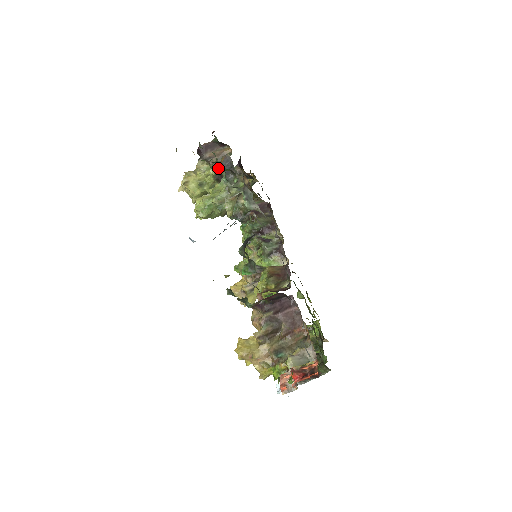
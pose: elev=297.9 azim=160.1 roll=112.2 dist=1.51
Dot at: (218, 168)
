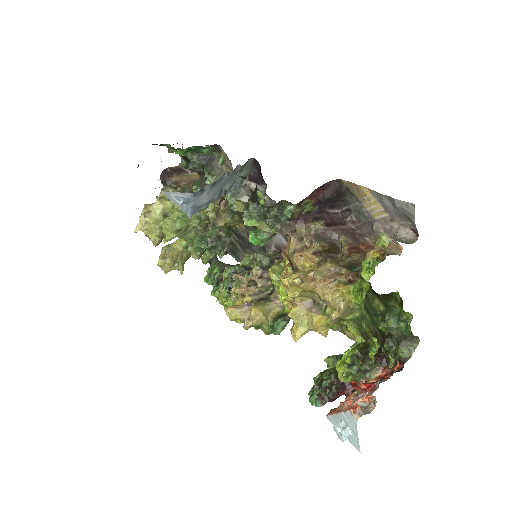
Dot at: (194, 166)
